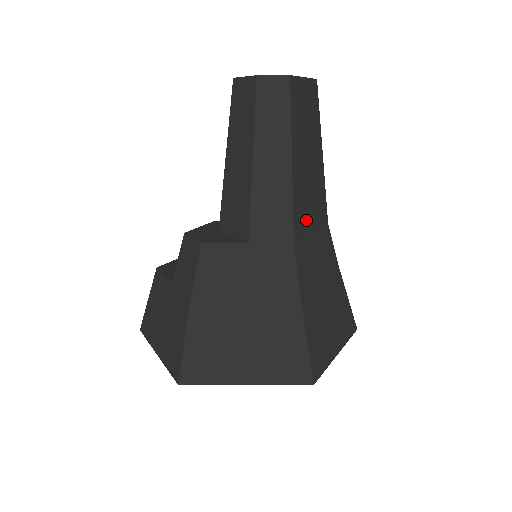
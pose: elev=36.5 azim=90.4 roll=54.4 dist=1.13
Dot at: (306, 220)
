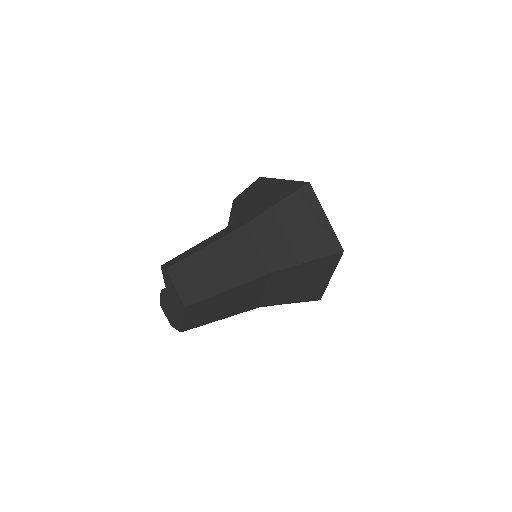
Dot at: (255, 299)
